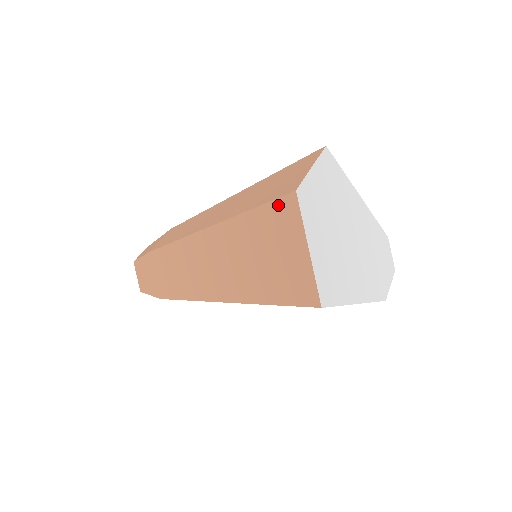
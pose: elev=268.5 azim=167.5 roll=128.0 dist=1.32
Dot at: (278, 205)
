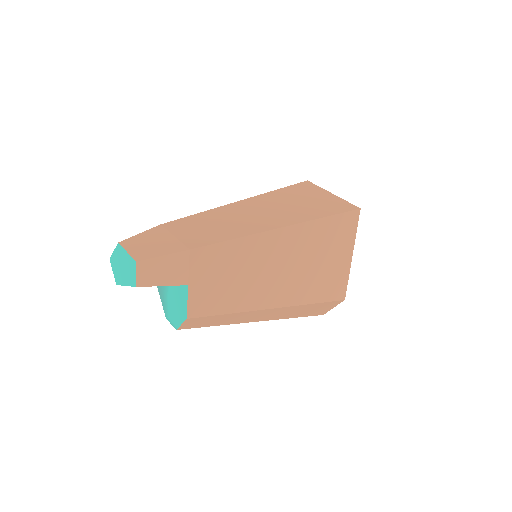
Dot at: (300, 185)
